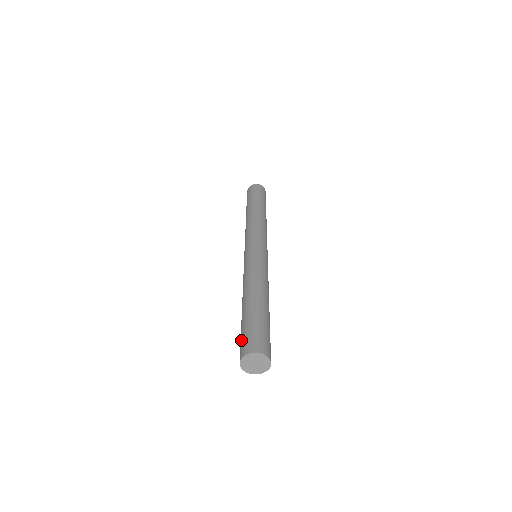
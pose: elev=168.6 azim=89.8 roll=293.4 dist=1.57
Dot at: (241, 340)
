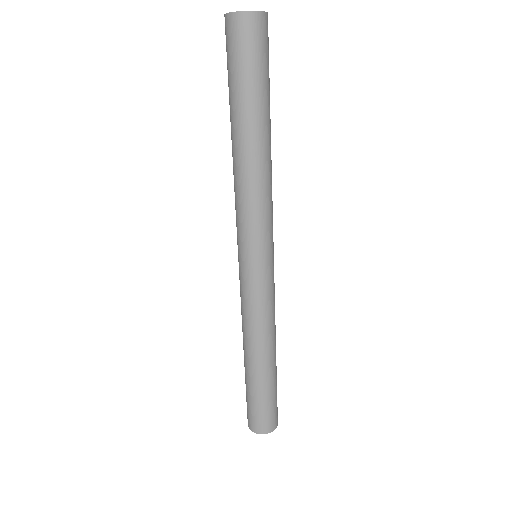
Dot at: (249, 410)
